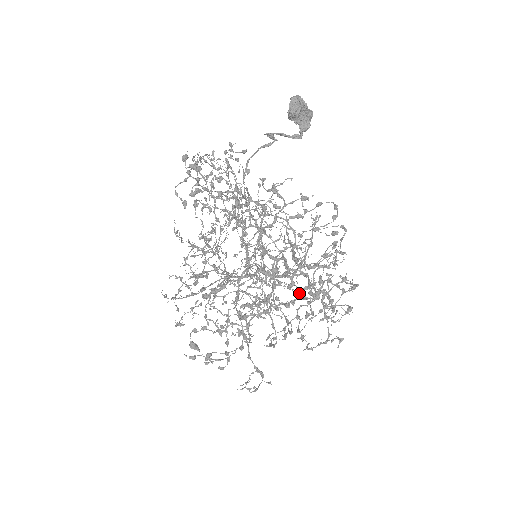
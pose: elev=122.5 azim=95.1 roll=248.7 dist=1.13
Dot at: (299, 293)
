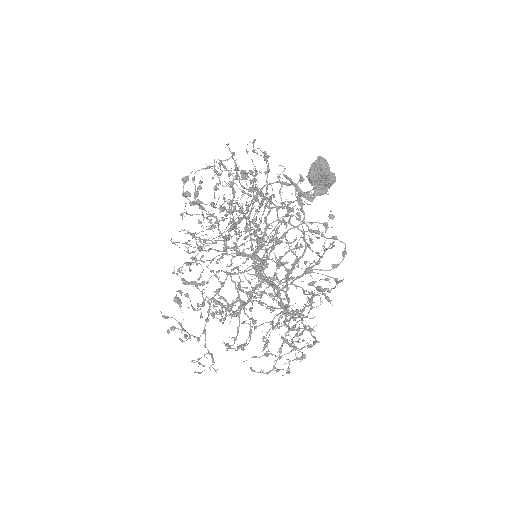
Dot at: occluded
